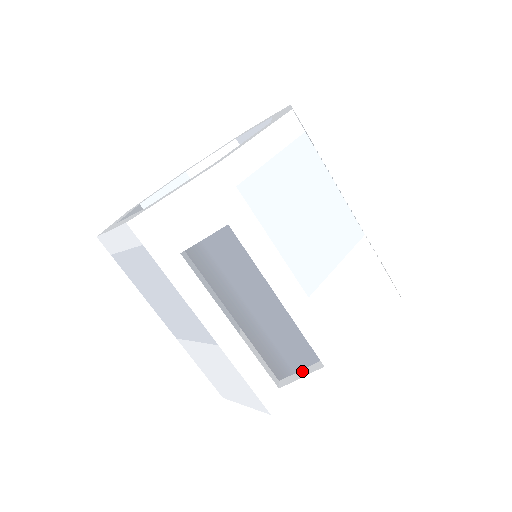
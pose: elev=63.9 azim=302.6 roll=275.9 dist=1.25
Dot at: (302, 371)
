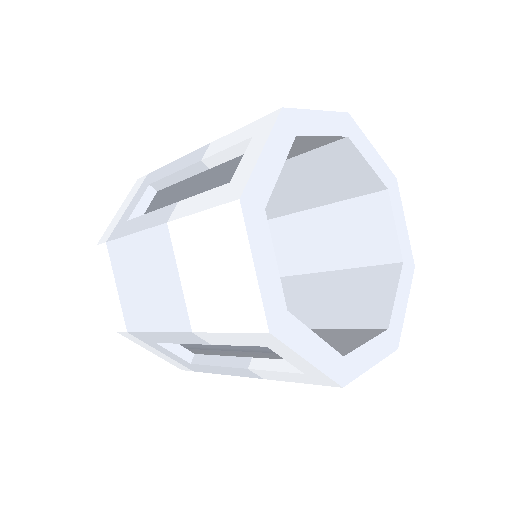
Dot at: occluded
